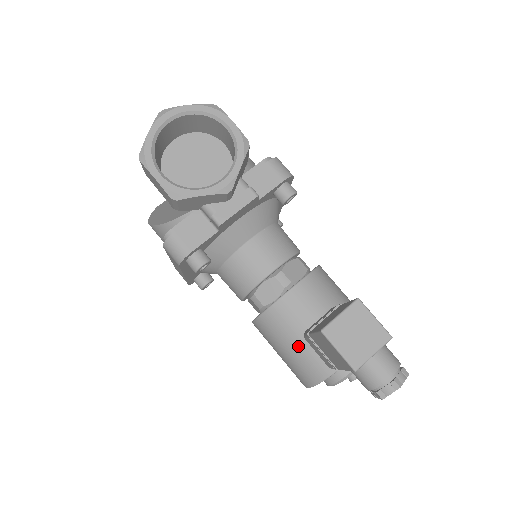
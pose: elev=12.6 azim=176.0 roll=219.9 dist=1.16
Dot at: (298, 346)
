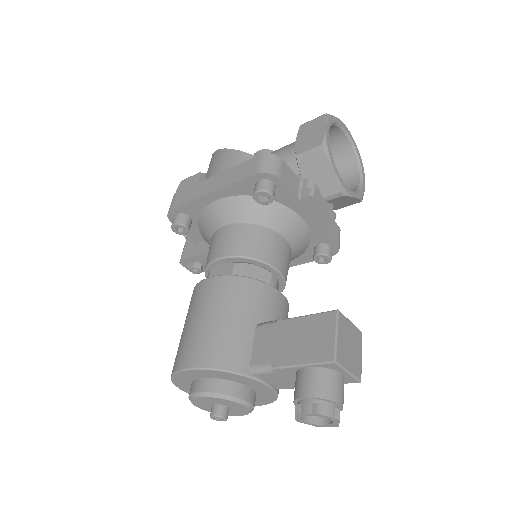
Dot at: (242, 325)
